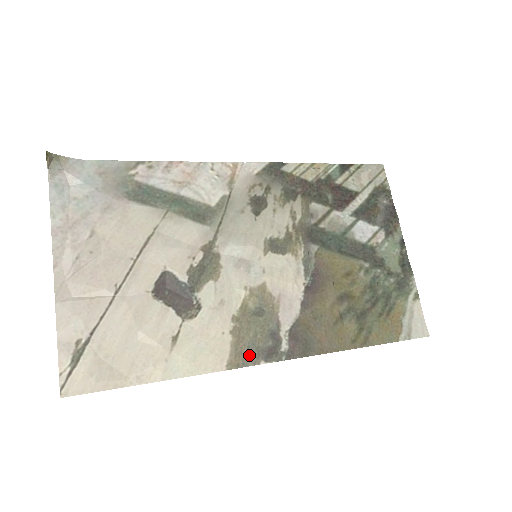
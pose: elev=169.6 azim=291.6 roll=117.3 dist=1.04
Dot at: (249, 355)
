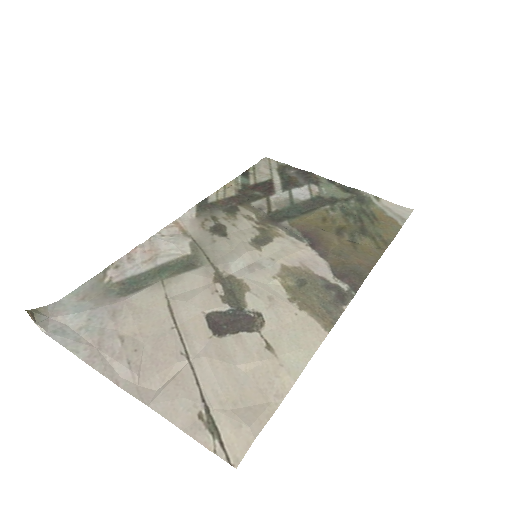
Dot at: (330, 311)
